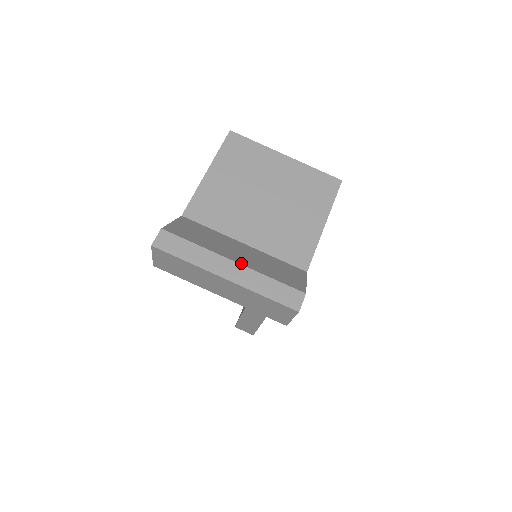
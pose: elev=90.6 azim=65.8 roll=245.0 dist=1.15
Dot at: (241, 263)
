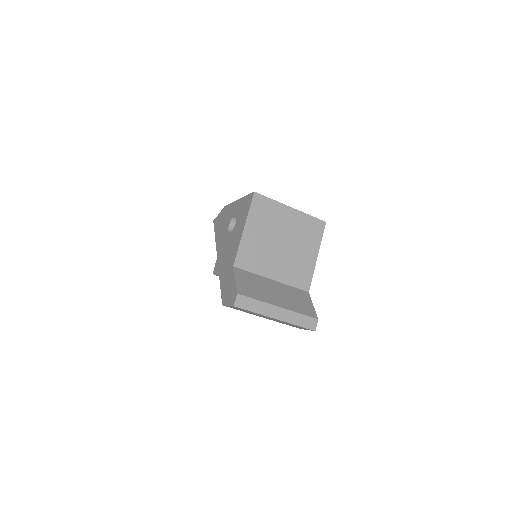
Dot at: (283, 307)
